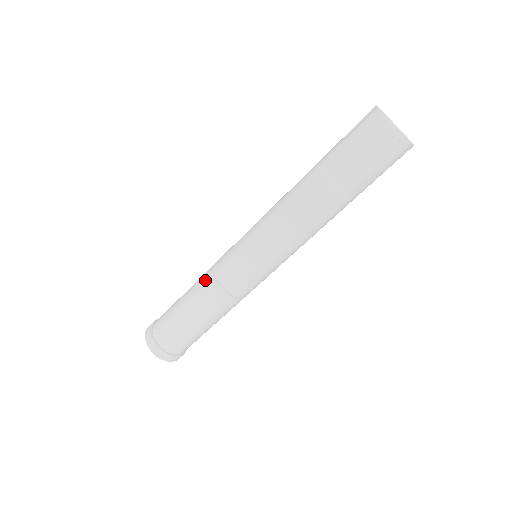
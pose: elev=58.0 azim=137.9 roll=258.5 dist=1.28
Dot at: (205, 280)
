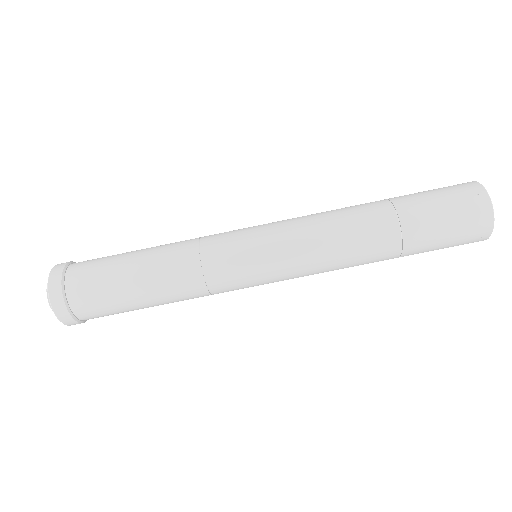
Dot at: (186, 240)
